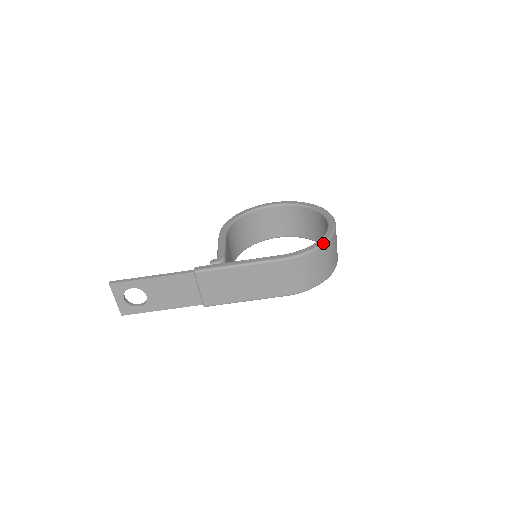
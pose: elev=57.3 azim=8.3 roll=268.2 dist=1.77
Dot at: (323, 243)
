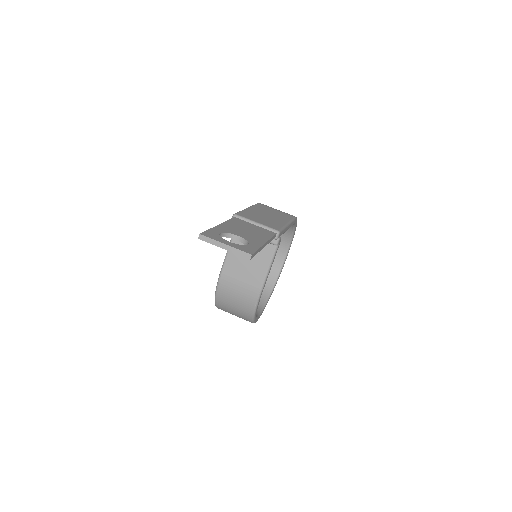
Dot at: occluded
